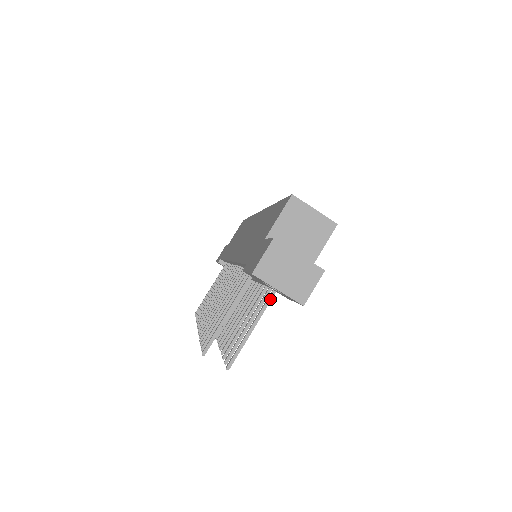
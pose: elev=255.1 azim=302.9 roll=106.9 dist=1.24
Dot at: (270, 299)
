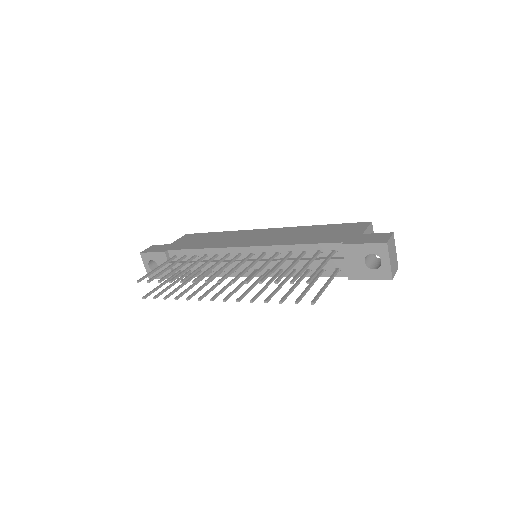
Dot at: (335, 275)
